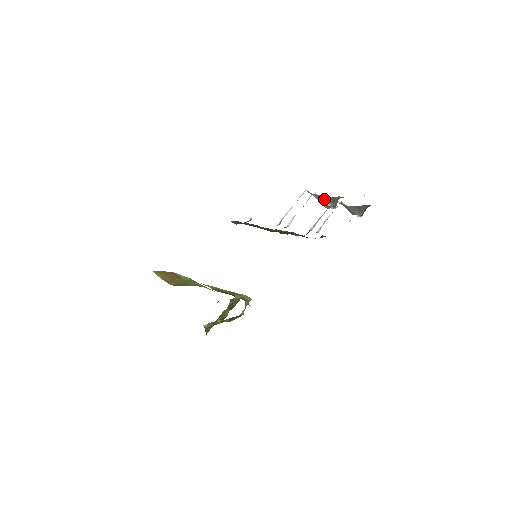
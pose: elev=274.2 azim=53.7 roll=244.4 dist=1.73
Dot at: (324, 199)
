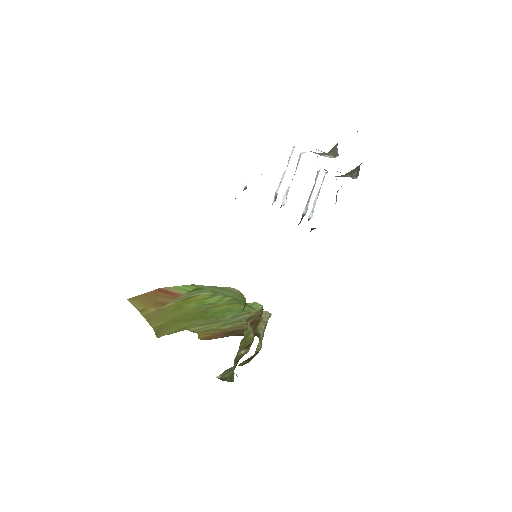
Dot at: (318, 154)
